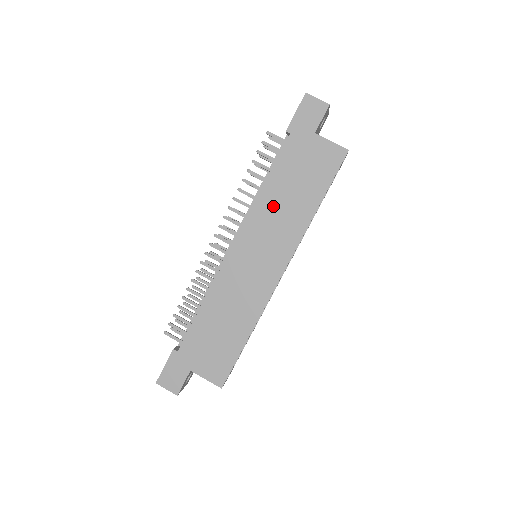
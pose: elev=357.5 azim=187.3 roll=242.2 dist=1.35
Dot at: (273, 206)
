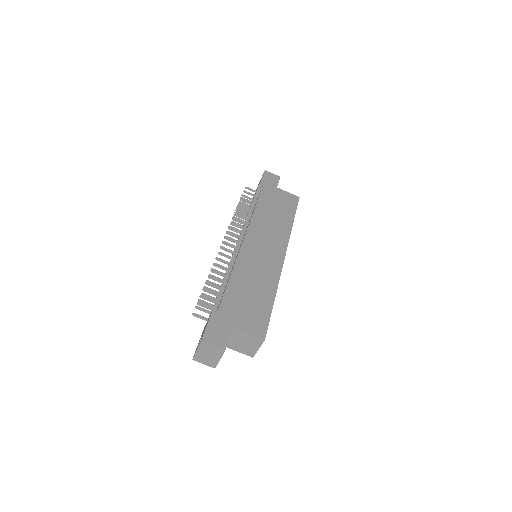
Dot at: (265, 219)
